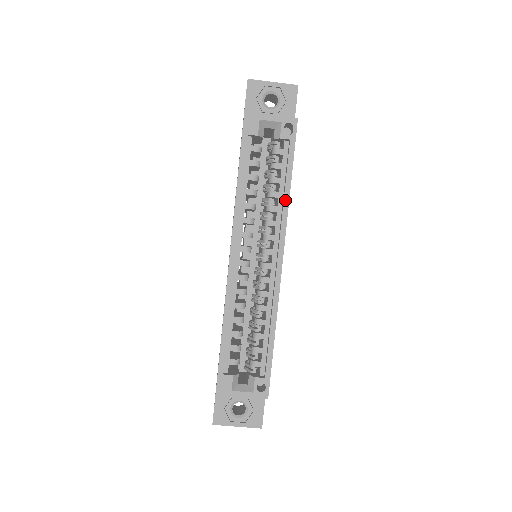
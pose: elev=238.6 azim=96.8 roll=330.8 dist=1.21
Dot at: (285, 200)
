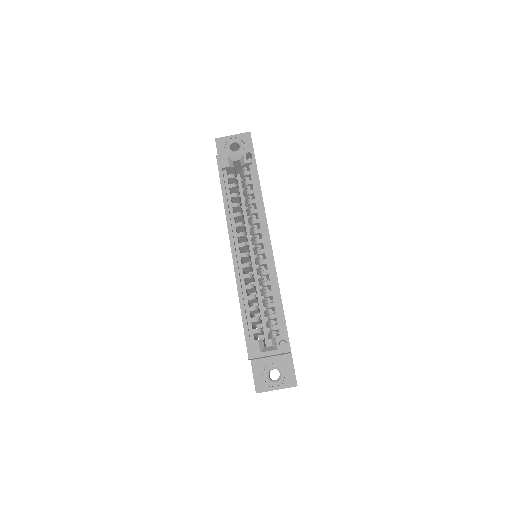
Dot at: (260, 202)
